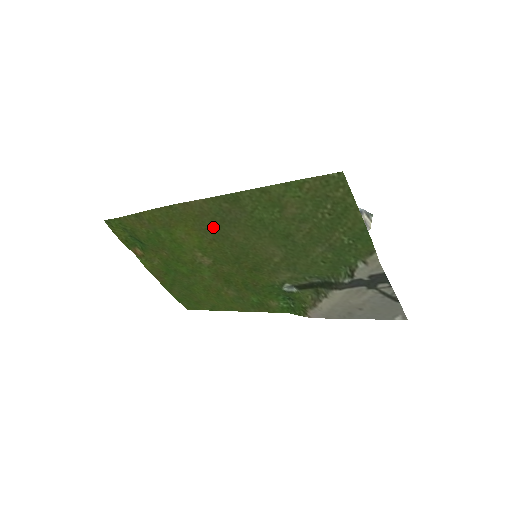
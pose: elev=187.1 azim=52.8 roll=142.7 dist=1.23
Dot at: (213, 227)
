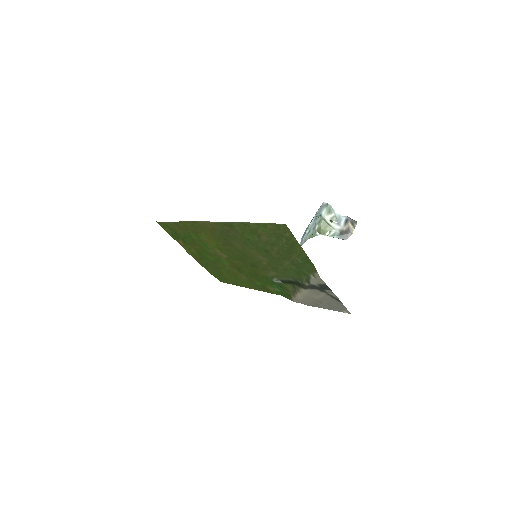
Dot at: (222, 238)
